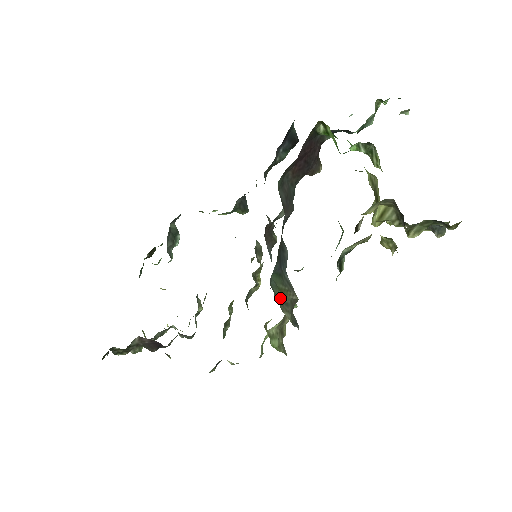
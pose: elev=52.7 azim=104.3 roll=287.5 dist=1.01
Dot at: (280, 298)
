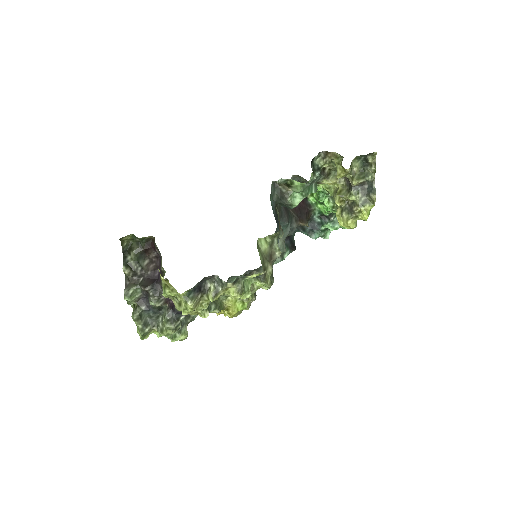
Dot at: occluded
